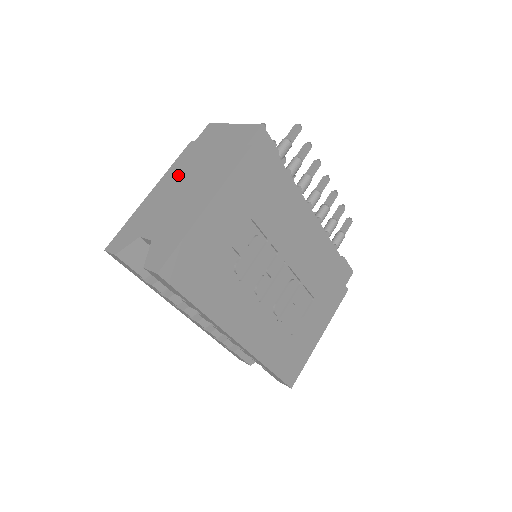
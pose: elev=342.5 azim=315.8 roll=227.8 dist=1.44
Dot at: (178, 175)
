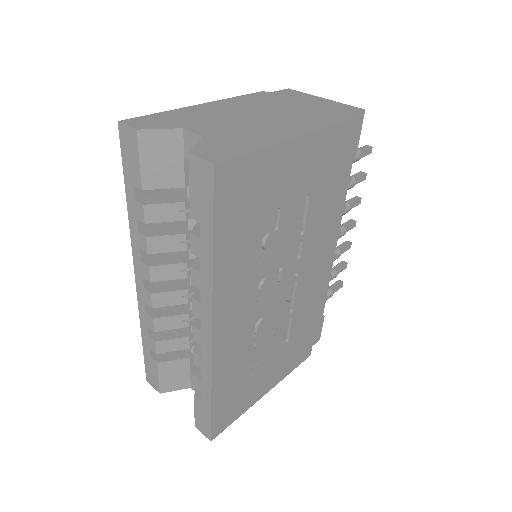
Dot at: (246, 105)
